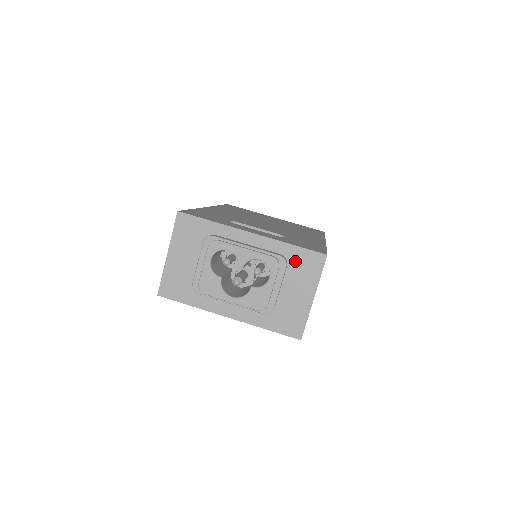
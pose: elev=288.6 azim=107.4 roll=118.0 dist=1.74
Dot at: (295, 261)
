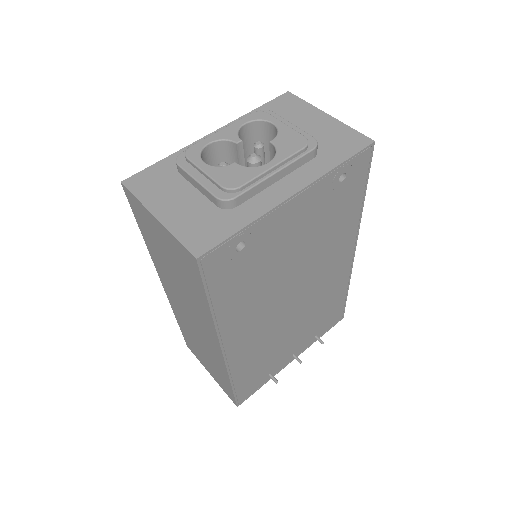
Dot at: occluded
